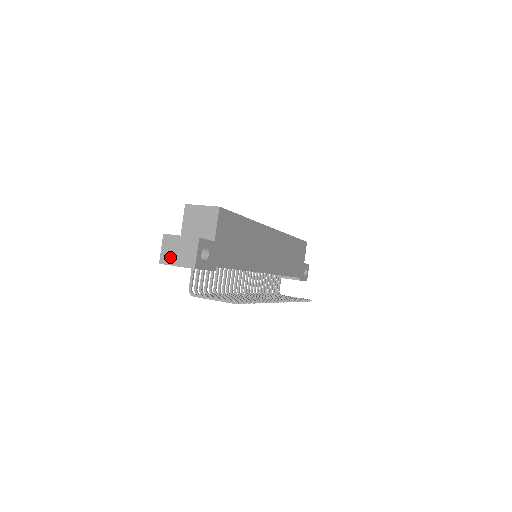
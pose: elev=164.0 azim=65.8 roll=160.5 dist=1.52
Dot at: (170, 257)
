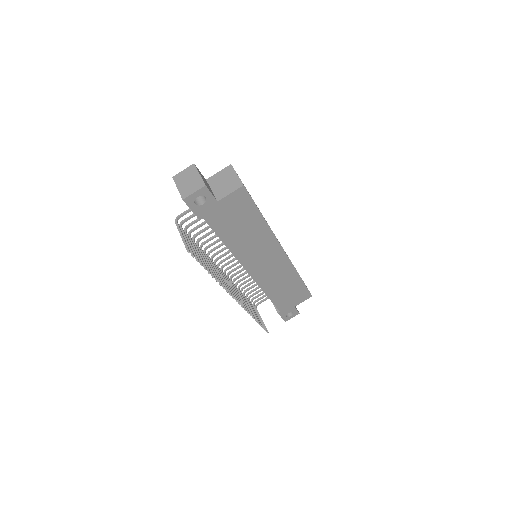
Dot at: (181, 180)
